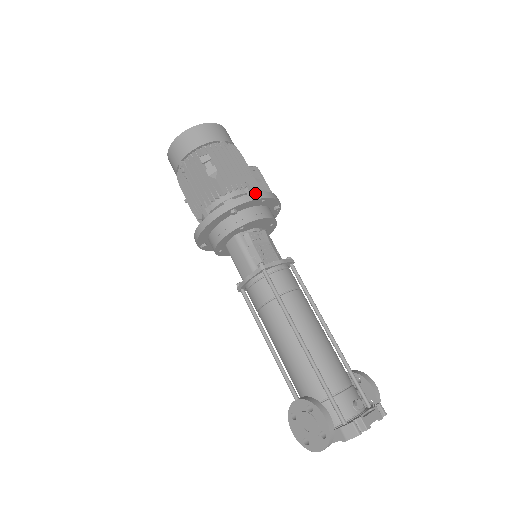
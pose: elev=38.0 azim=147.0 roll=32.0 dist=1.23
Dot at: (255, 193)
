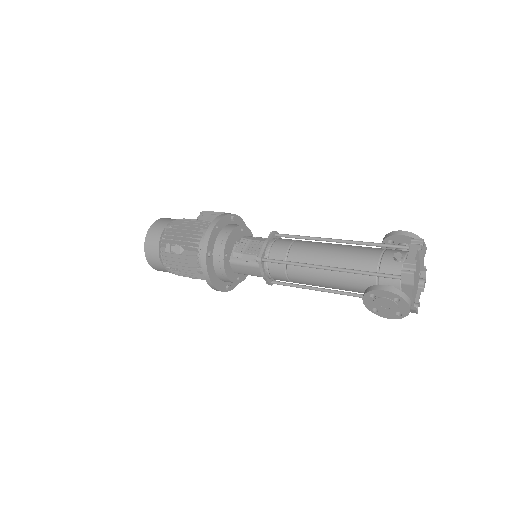
Dot at: (207, 230)
